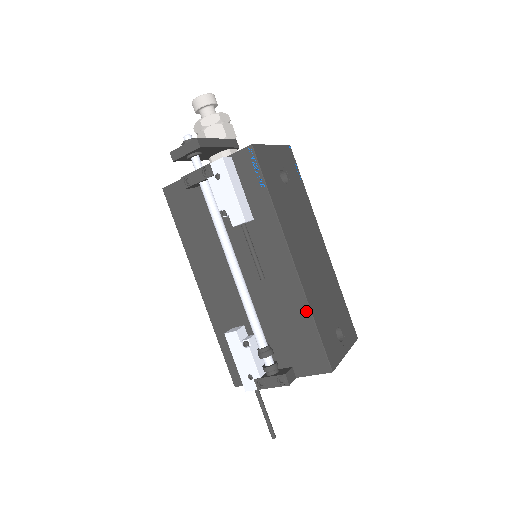
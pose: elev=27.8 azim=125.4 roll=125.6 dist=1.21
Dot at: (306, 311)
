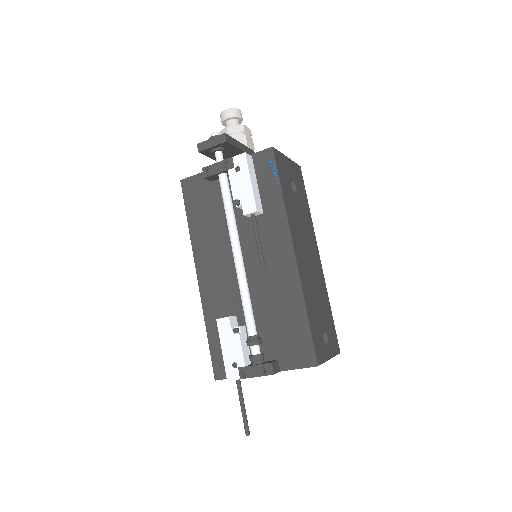
Dot at: (300, 303)
